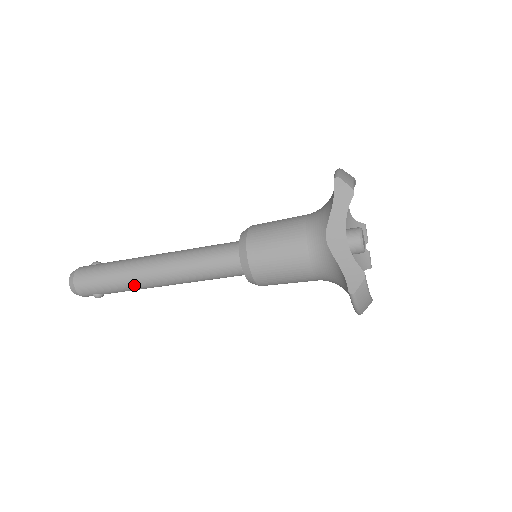
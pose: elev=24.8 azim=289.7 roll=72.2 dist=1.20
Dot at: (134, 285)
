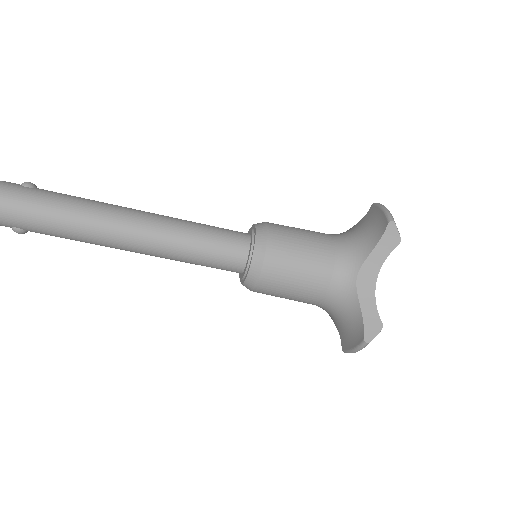
Dot at: (89, 238)
